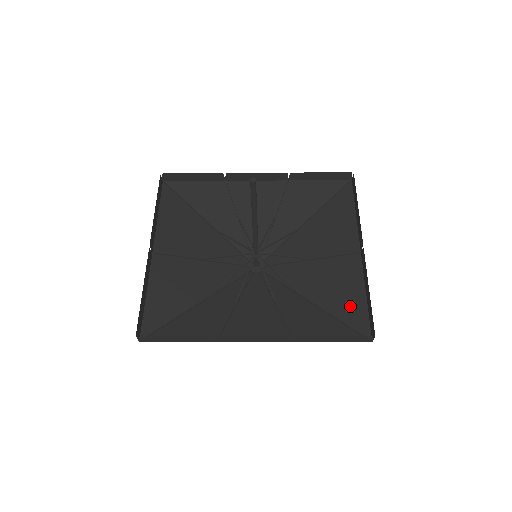
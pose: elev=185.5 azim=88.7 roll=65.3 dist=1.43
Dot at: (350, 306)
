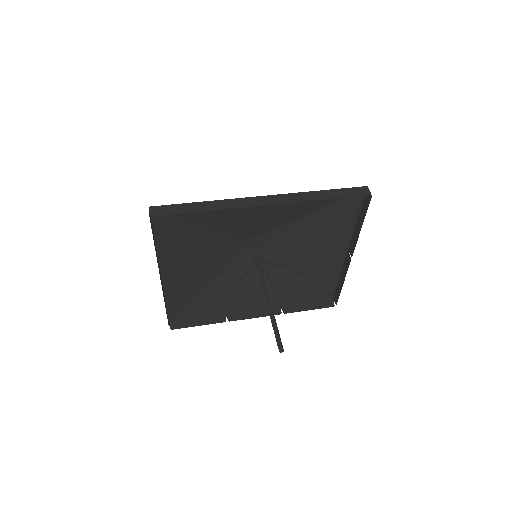
Dot at: (325, 279)
